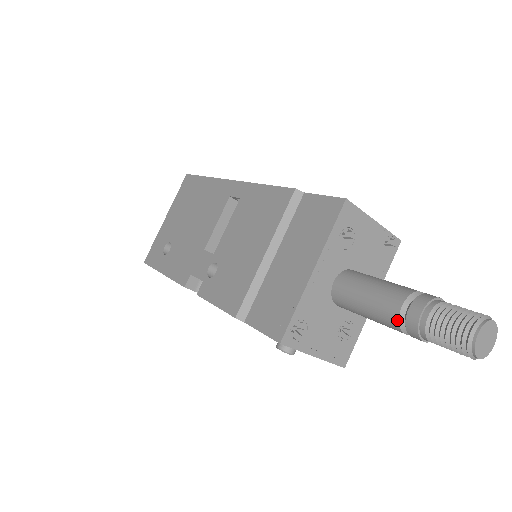
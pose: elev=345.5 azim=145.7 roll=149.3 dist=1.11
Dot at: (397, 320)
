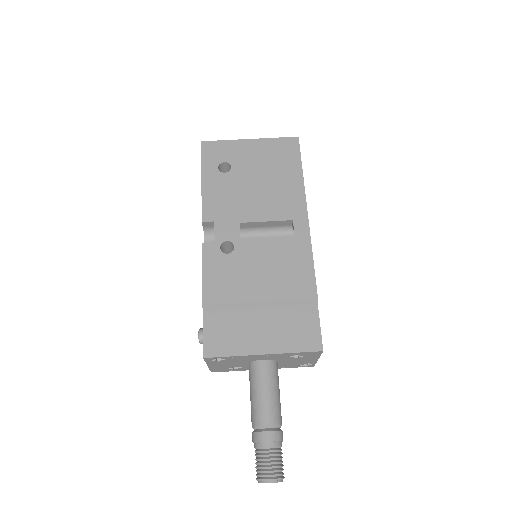
Dot at: (258, 425)
